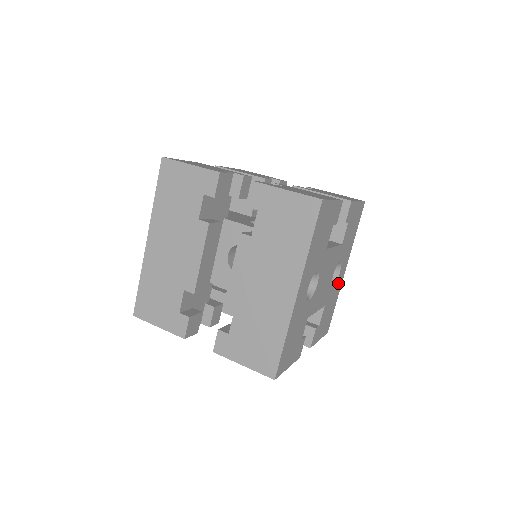
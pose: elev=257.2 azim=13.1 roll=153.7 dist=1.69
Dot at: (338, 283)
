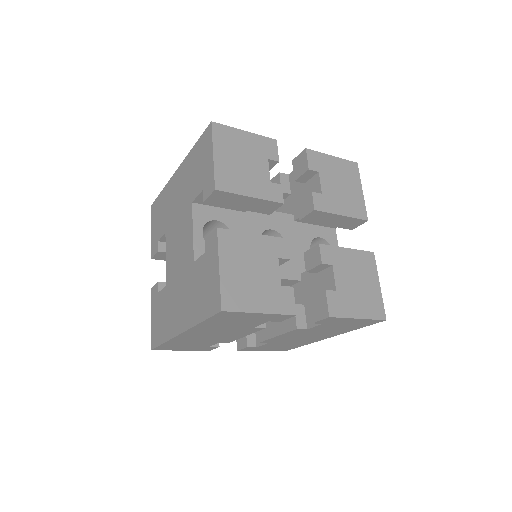
Dot at: occluded
